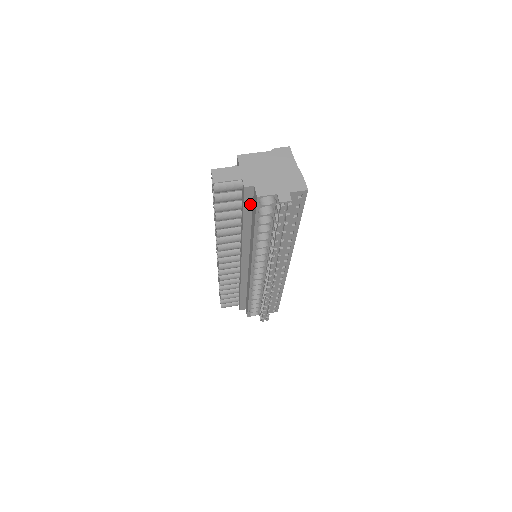
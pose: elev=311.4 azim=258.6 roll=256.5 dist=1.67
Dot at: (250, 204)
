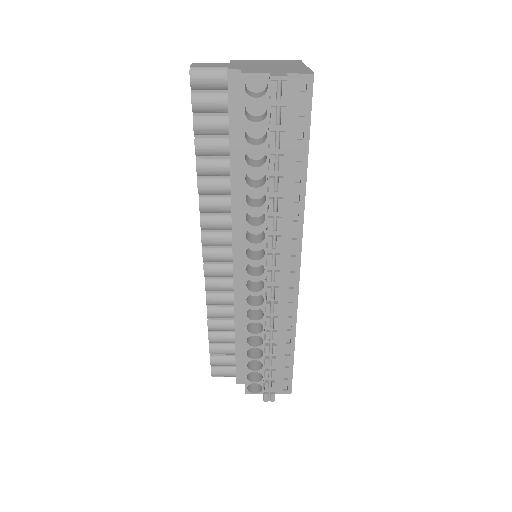
Dot at: (238, 113)
